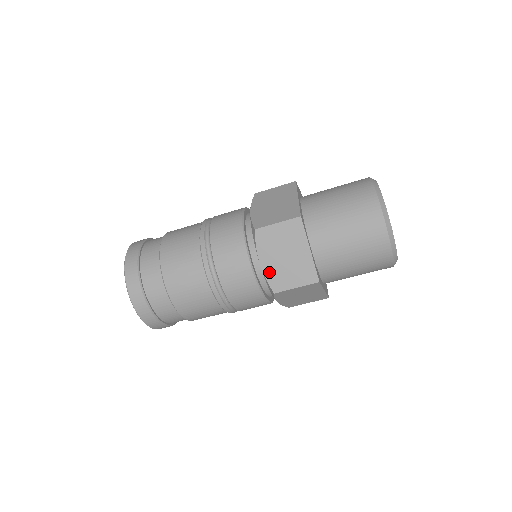
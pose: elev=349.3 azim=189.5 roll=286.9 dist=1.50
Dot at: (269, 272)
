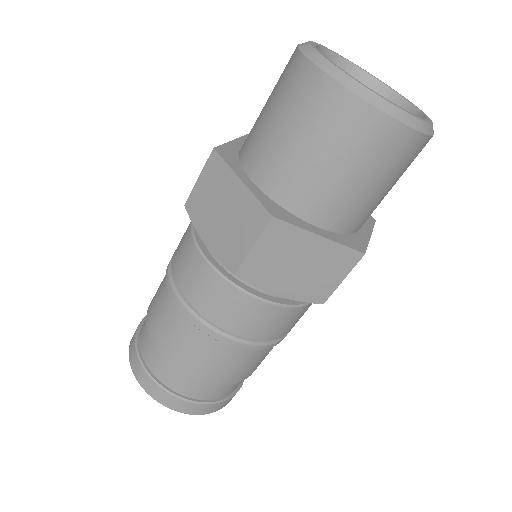
Dot at: (217, 248)
